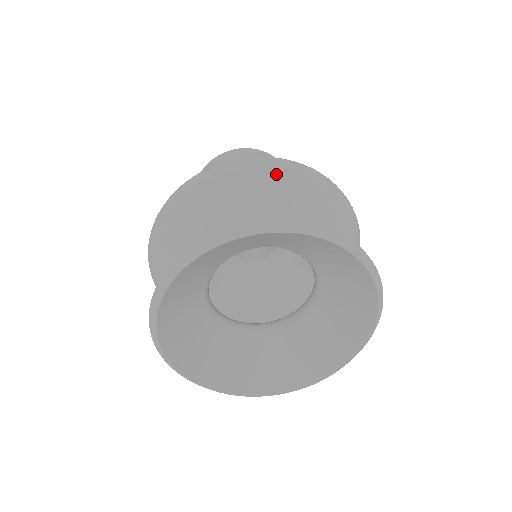
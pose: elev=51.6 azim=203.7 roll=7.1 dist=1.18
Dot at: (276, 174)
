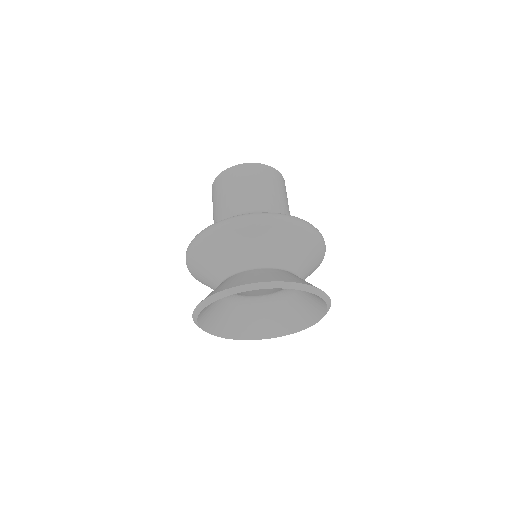
Dot at: (269, 229)
